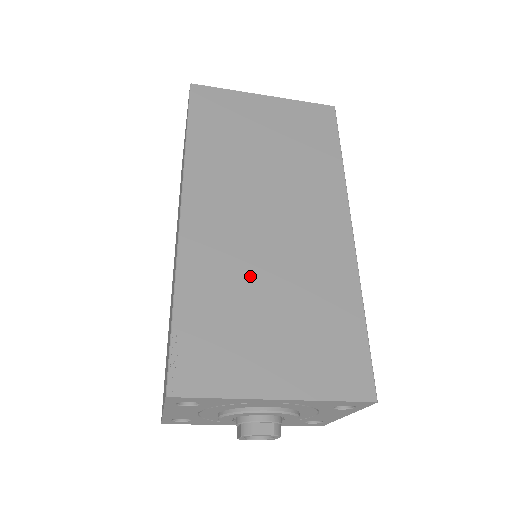
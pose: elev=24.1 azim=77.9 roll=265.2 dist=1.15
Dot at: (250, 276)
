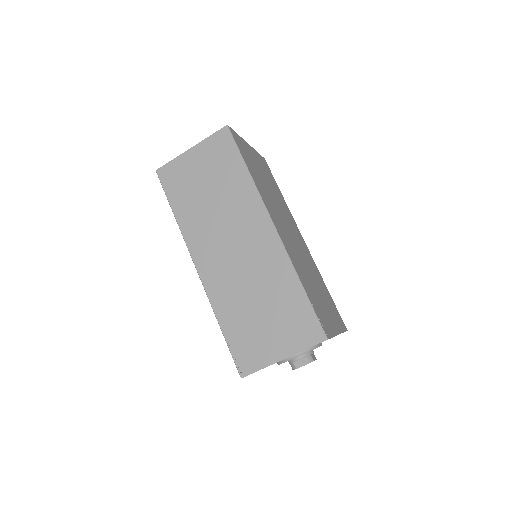
Dot at: (305, 269)
